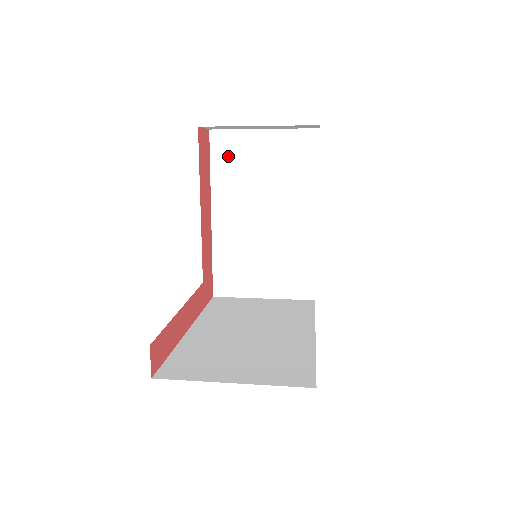
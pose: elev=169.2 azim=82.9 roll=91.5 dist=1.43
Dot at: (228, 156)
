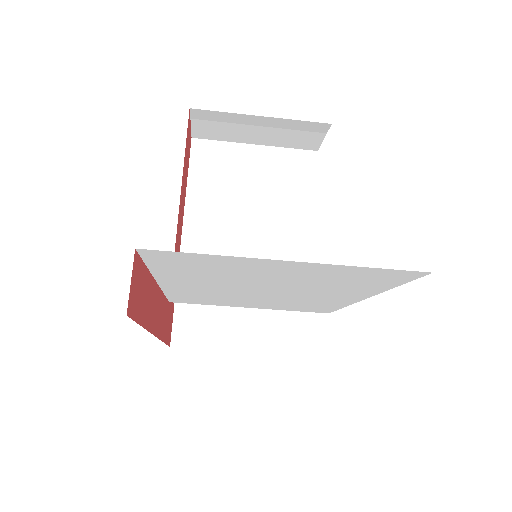
Dot at: (211, 168)
